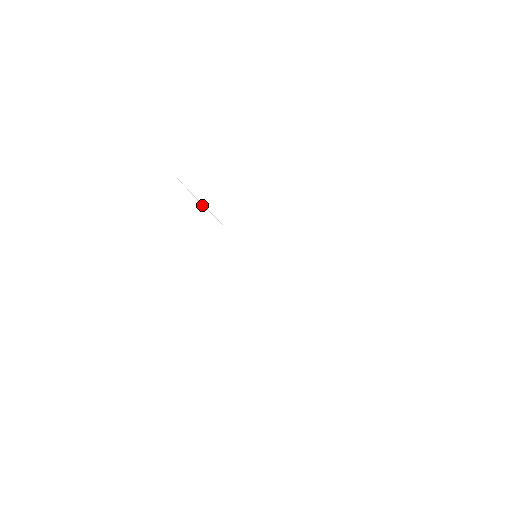
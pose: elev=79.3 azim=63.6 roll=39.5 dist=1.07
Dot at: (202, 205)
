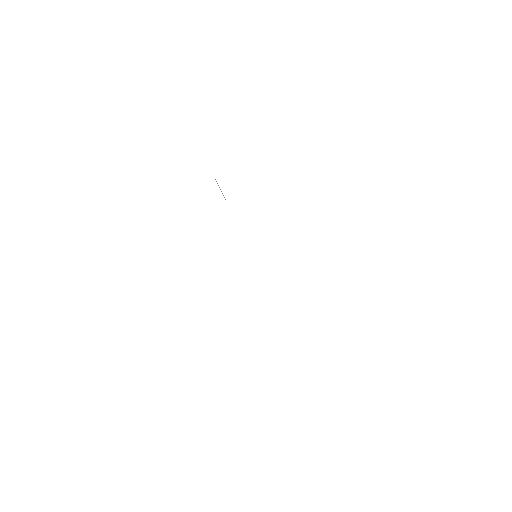
Dot at: occluded
